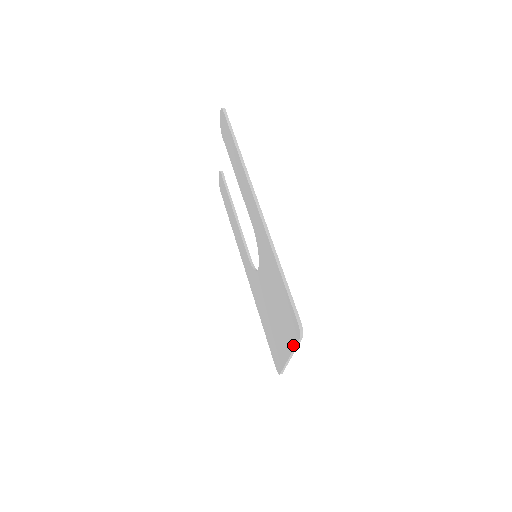
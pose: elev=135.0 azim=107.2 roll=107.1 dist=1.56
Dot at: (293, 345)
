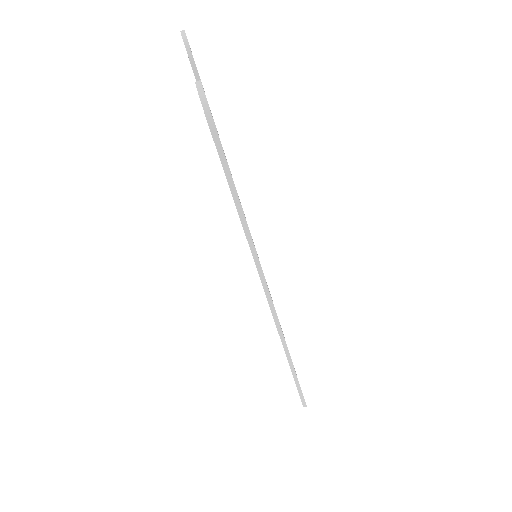
Dot at: occluded
